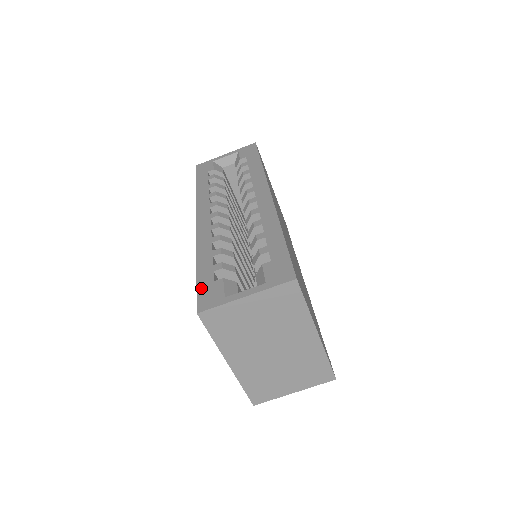
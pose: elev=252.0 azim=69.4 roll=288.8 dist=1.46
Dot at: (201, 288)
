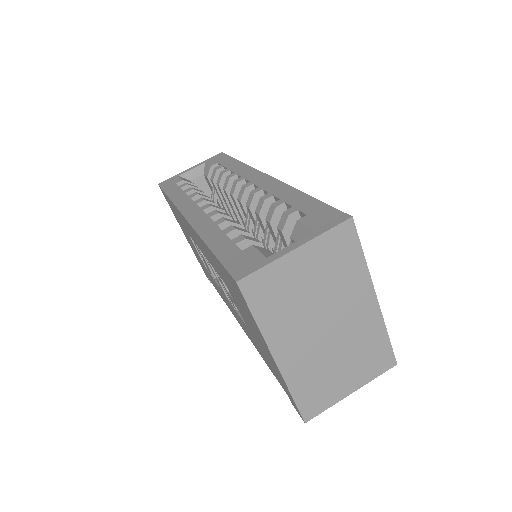
Dot at: (227, 261)
